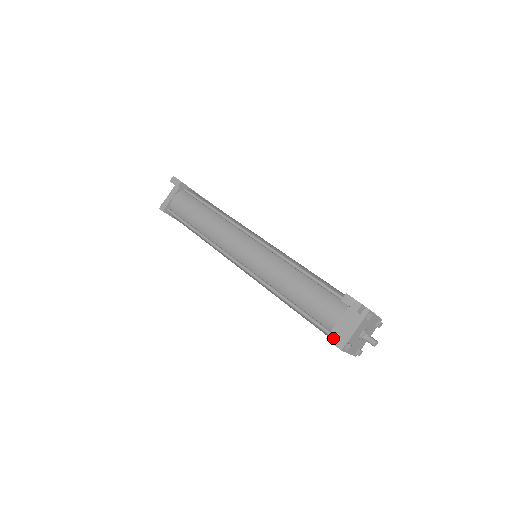
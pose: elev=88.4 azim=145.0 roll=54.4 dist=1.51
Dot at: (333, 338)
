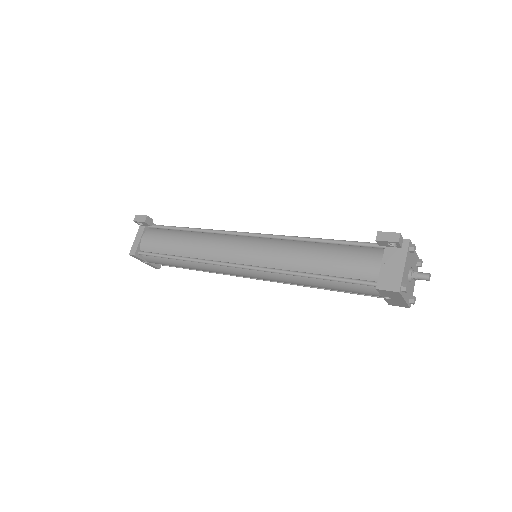
Dot at: (384, 284)
